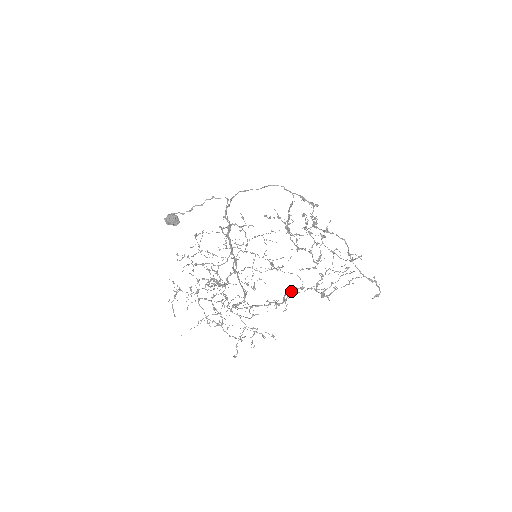
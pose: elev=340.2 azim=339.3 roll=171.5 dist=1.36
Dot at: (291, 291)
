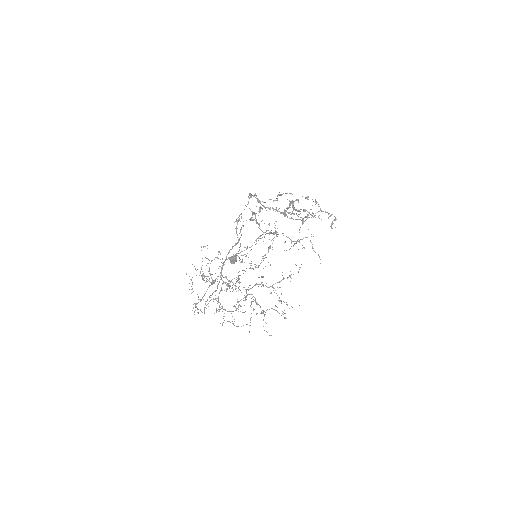
Dot at: occluded
